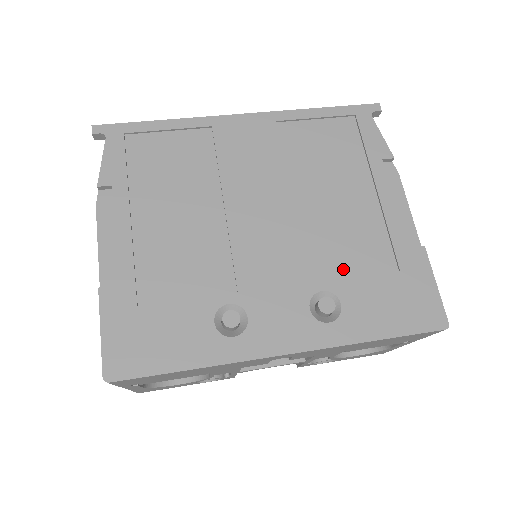
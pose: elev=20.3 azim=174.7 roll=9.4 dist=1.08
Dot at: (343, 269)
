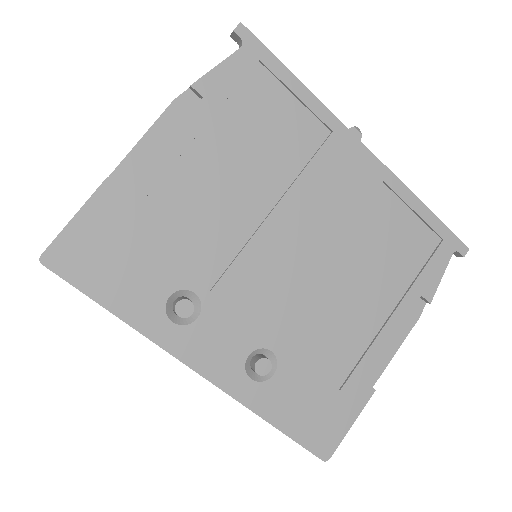
Dot at: (303, 349)
